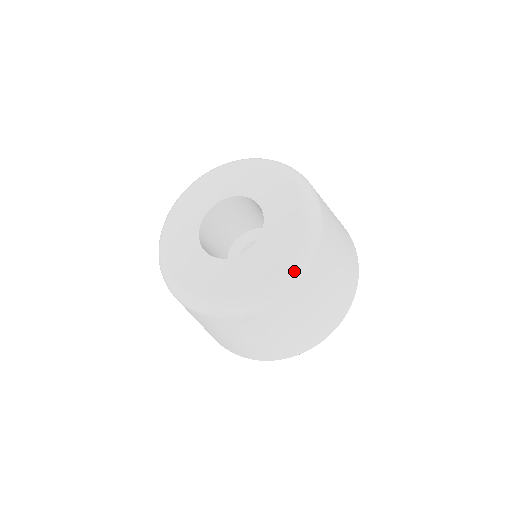
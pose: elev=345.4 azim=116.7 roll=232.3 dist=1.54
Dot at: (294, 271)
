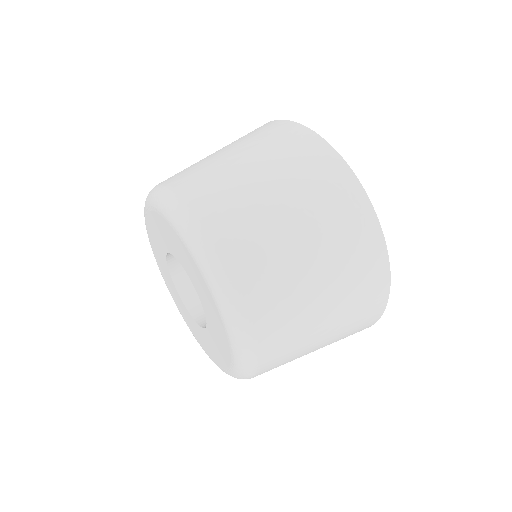
Dot at: (244, 370)
